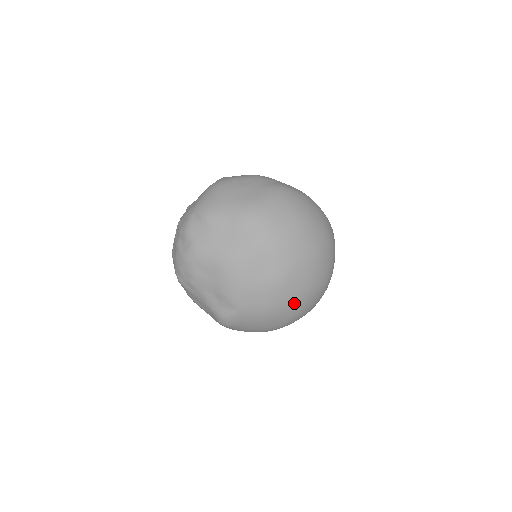
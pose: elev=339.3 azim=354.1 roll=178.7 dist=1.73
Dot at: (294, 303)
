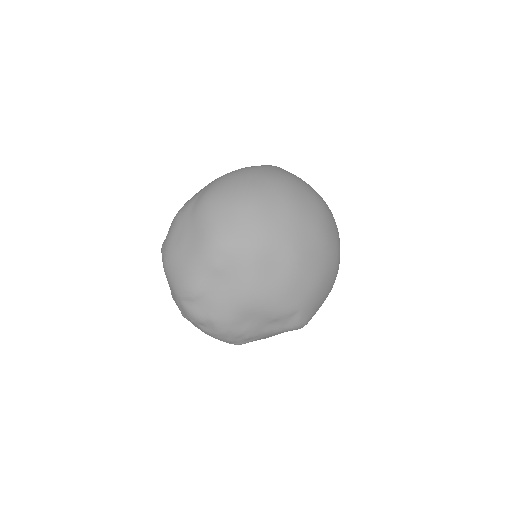
Dot at: (324, 253)
